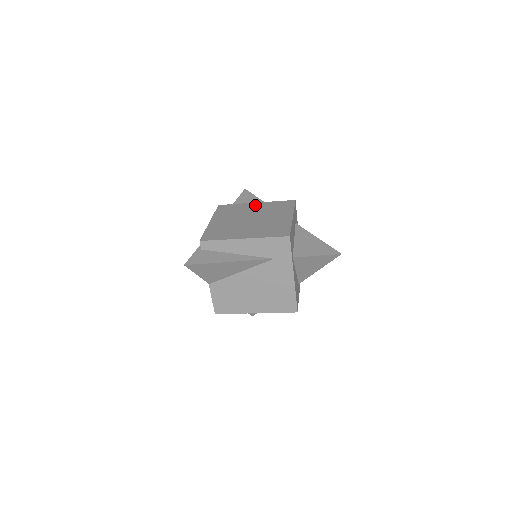
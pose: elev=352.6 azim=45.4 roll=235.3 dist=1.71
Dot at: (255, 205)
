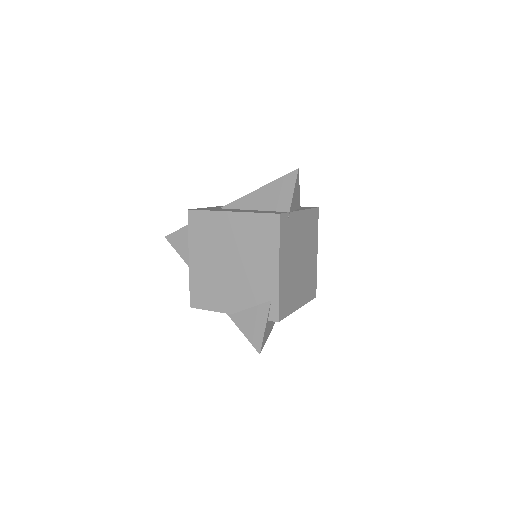
Dot at: (302, 220)
